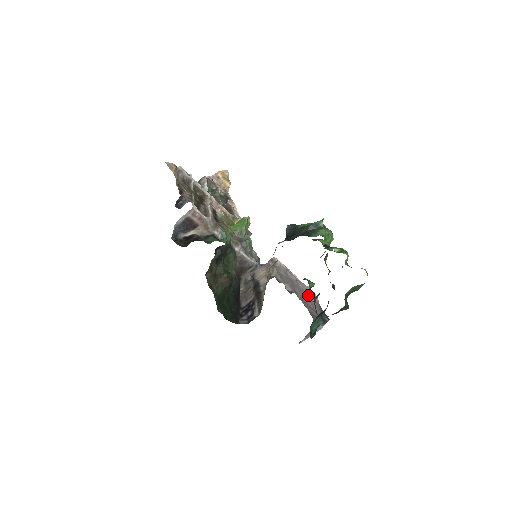
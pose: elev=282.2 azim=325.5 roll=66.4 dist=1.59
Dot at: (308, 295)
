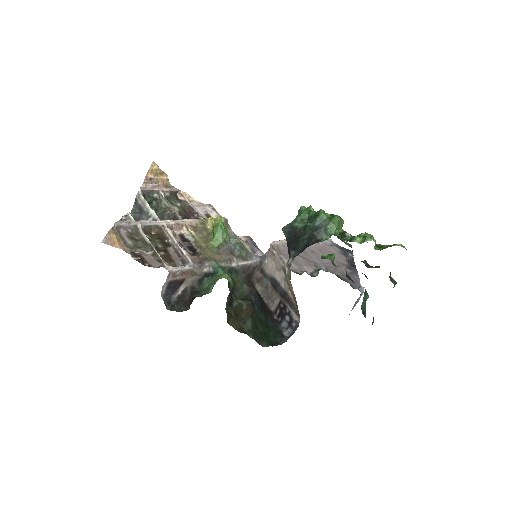
Dot at: (323, 249)
